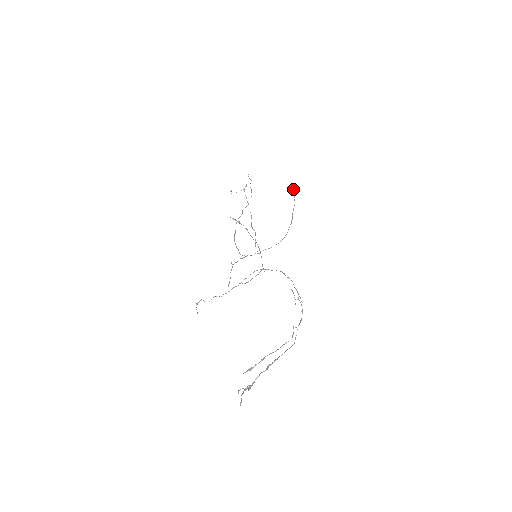
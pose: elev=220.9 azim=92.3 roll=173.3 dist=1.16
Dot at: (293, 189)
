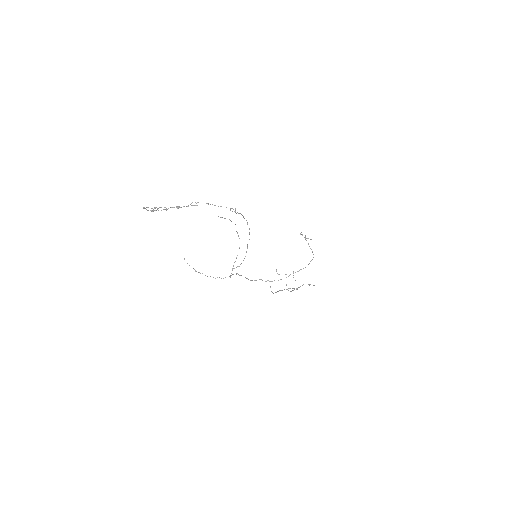
Dot at: (305, 238)
